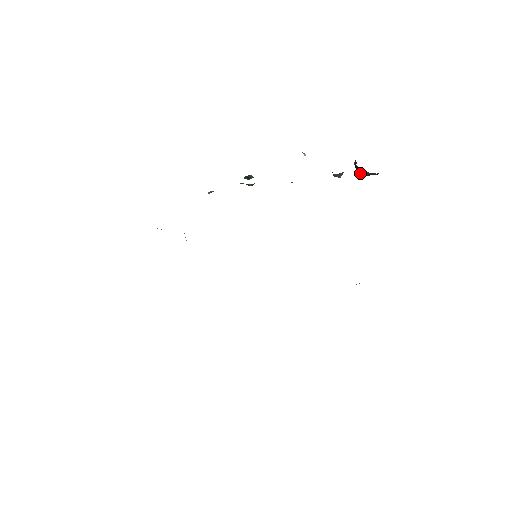
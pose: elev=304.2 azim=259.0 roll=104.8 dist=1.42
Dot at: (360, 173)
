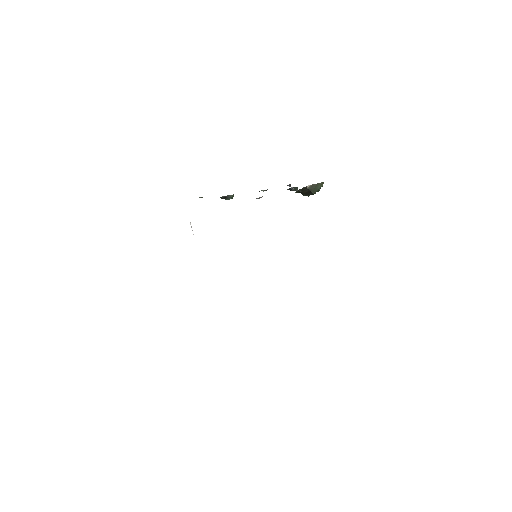
Dot at: (309, 189)
